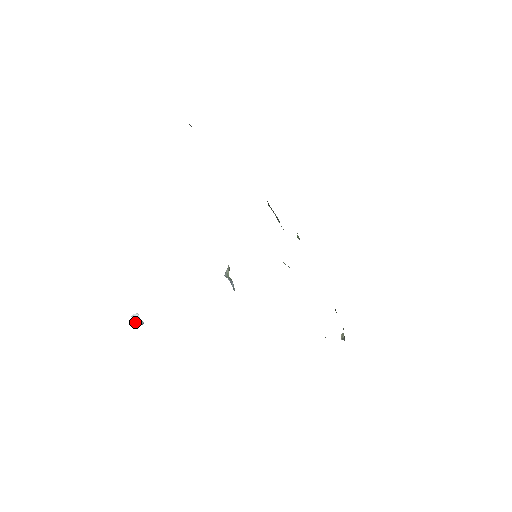
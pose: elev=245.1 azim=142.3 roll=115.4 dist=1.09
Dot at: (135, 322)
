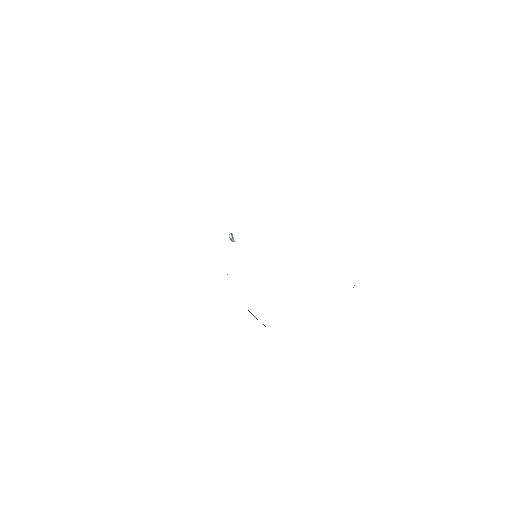
Dot at: (230, 239)
